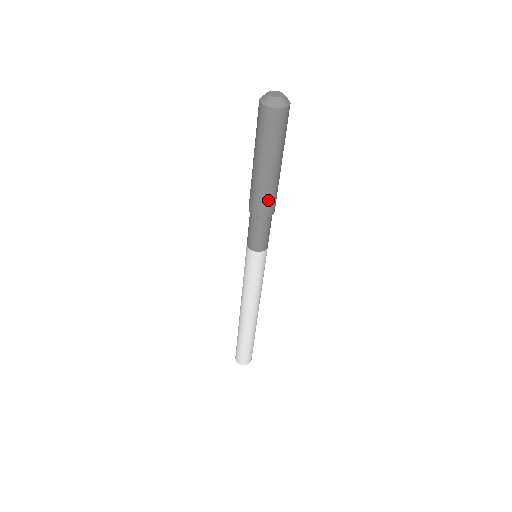
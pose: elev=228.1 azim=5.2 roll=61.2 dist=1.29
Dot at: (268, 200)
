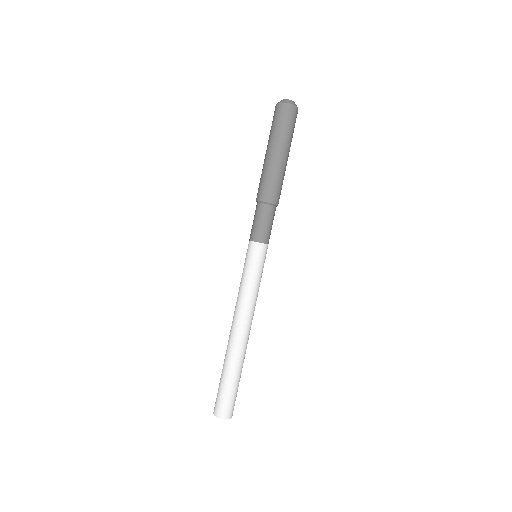
Dot at: (273, 184)
